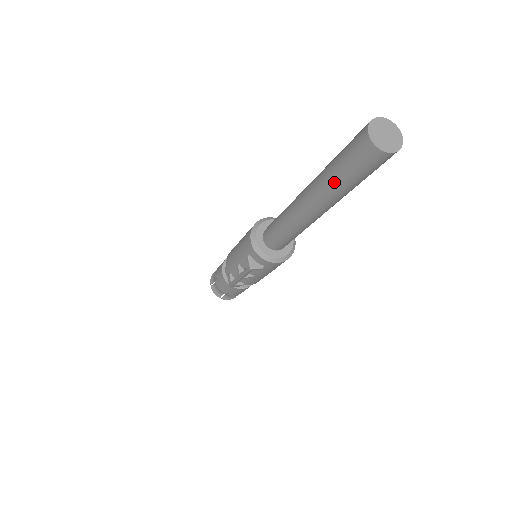
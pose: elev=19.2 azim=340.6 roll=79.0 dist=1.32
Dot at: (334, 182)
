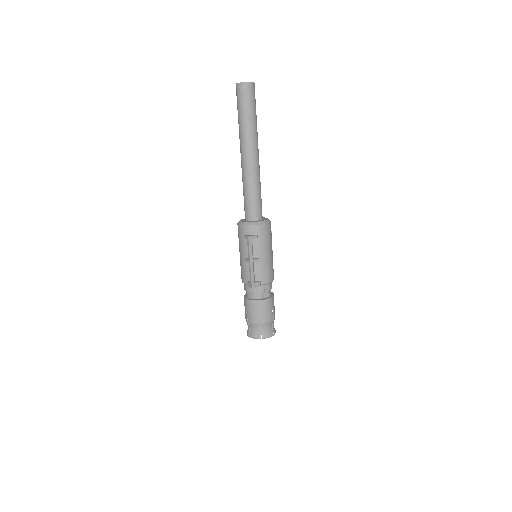
Dot at: (243, 122)
